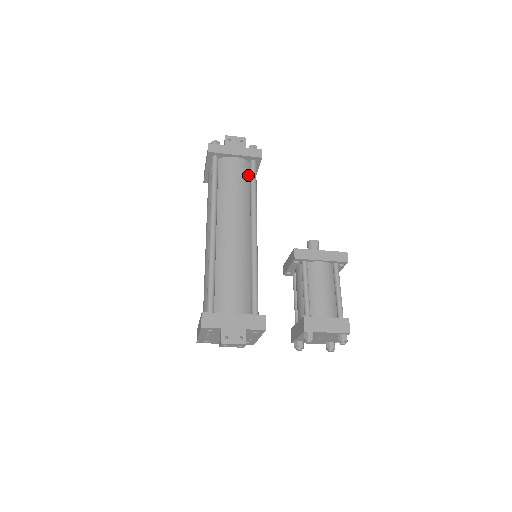
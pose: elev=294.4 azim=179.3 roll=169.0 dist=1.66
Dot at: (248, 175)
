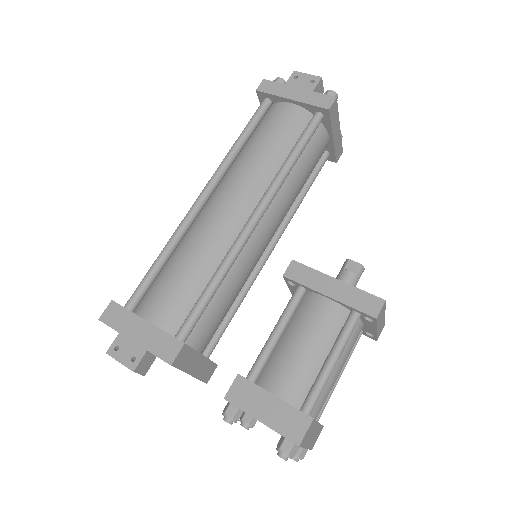
Dot at: (299, 133)
